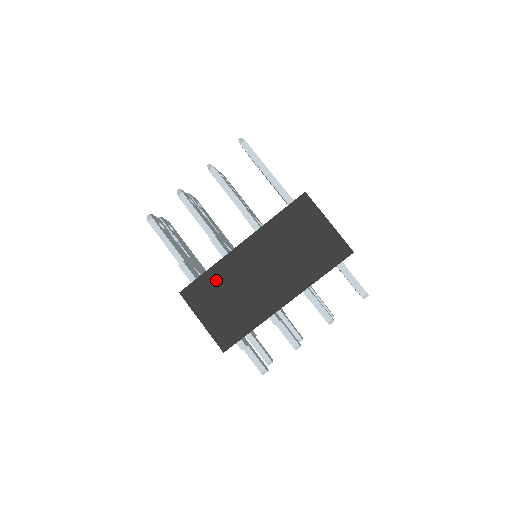
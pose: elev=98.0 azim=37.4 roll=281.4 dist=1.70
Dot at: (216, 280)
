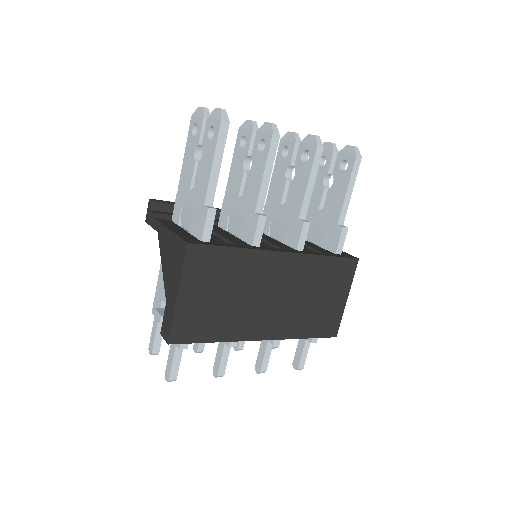
Dot at: (233, 265)
